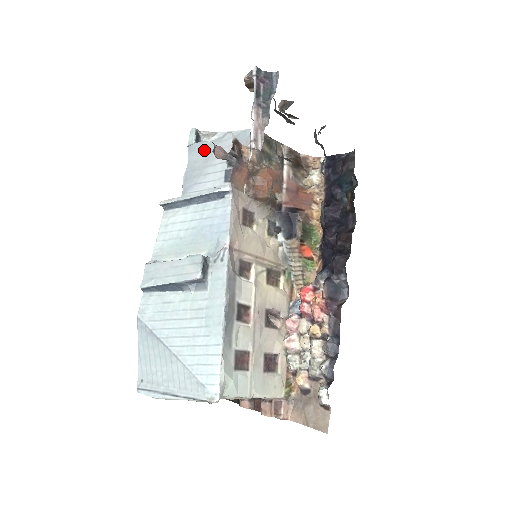
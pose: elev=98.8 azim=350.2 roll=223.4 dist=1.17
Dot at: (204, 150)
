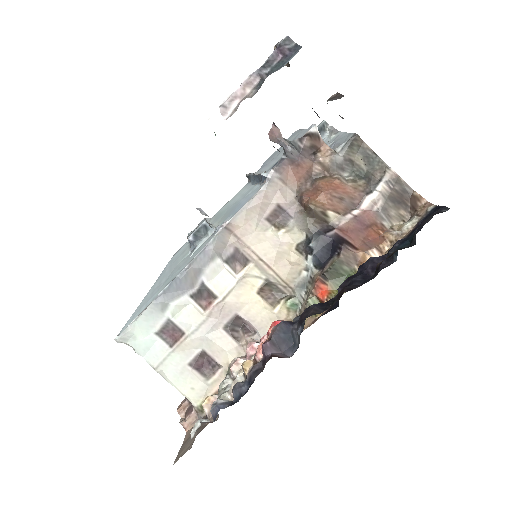
Dot at: (294, 137)
